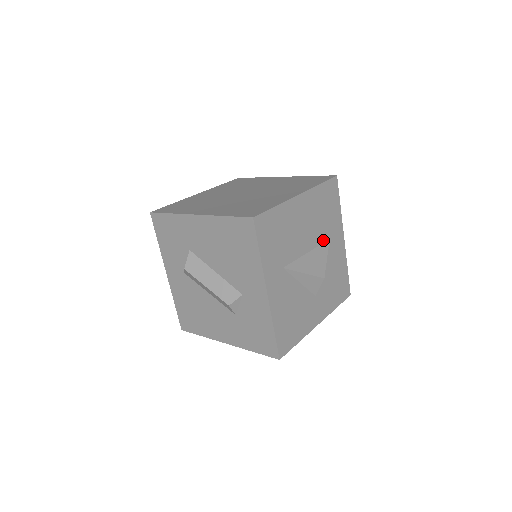
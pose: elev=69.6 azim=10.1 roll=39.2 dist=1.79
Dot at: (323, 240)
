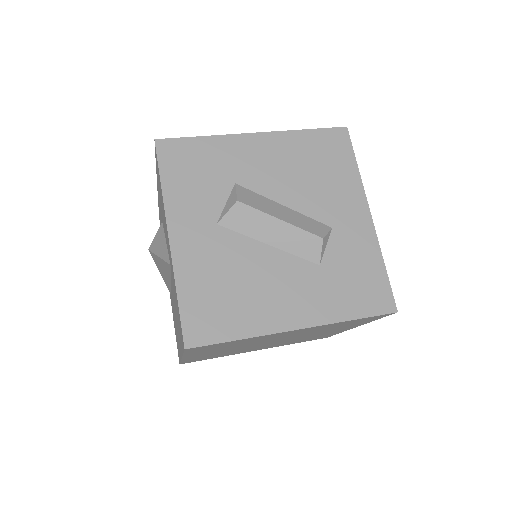
Dot at: occluded
